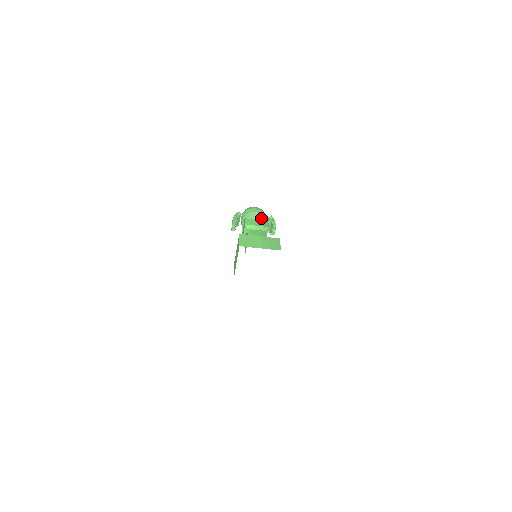
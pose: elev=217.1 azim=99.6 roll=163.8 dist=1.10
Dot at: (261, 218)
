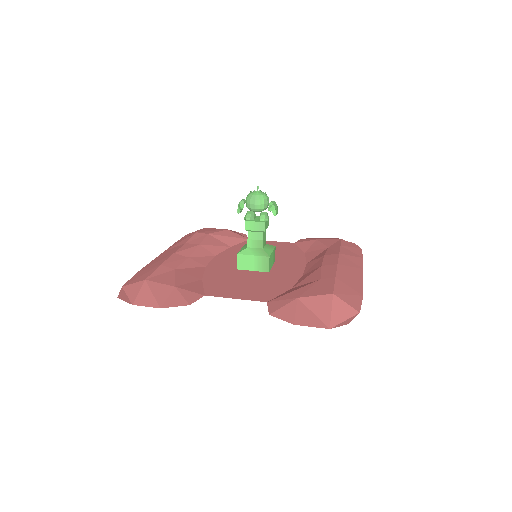
Dot at: (261, 210)
